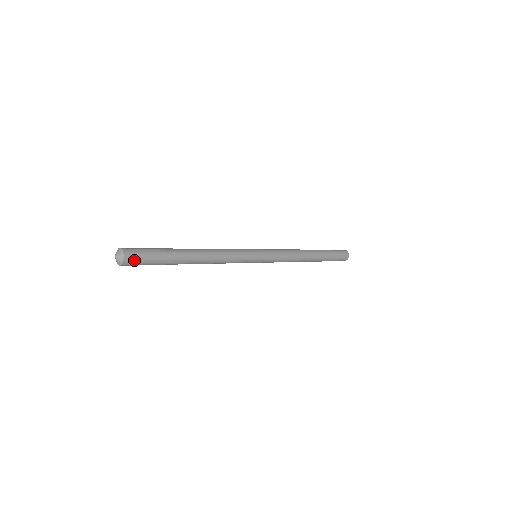
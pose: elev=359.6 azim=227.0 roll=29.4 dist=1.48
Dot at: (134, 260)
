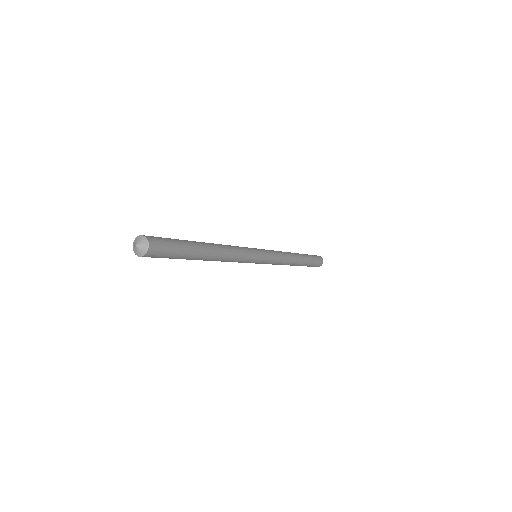
Dot at: (158, 247)
